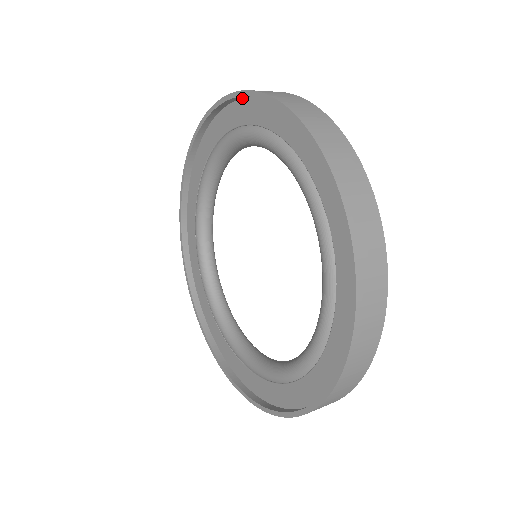
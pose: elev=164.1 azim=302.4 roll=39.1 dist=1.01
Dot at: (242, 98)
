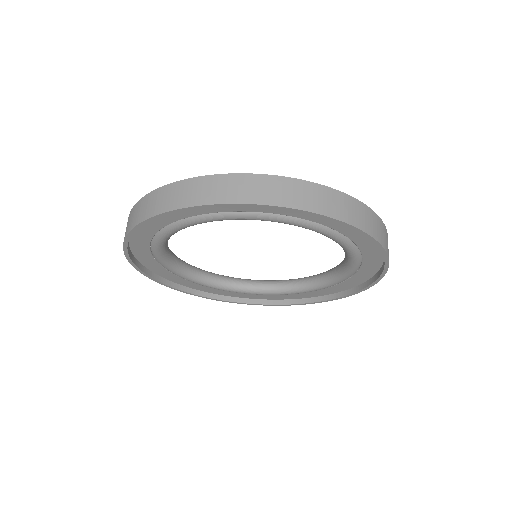
Dot at: (291, 203)
